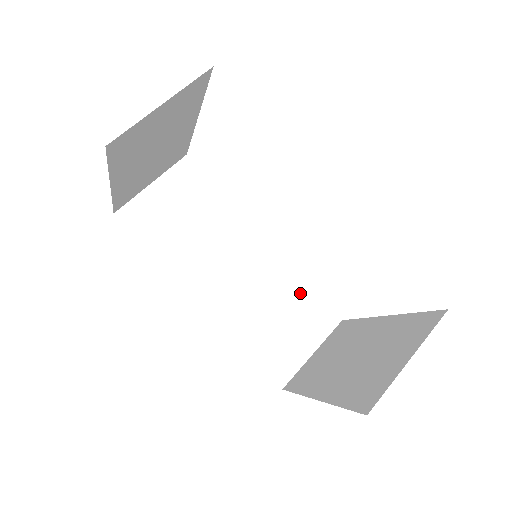
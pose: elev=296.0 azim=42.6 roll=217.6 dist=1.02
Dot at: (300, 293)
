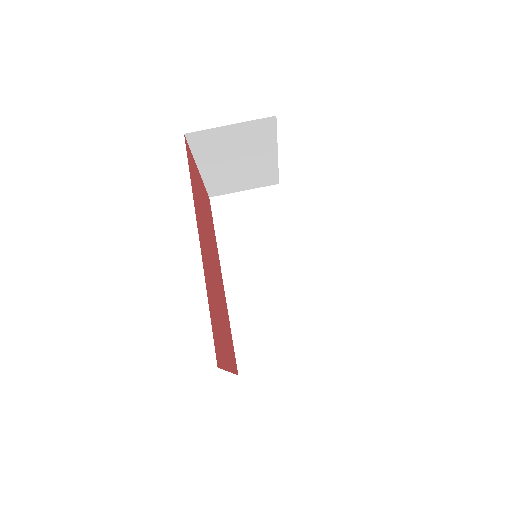
Dot at: (297, 319)
